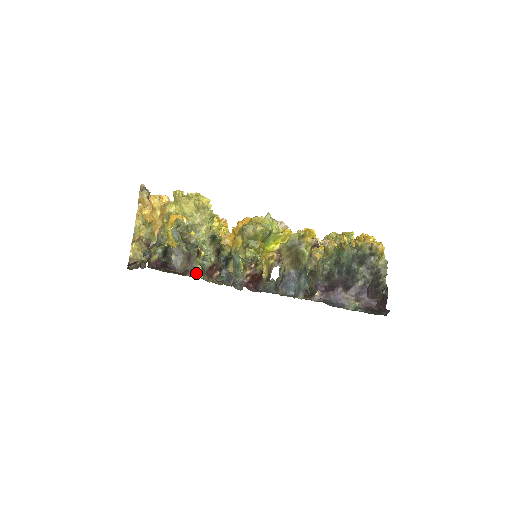
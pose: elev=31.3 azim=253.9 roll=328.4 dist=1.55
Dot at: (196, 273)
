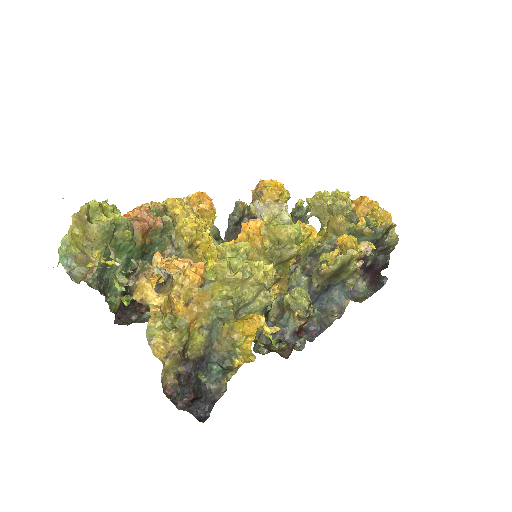
Dot at: occluded
